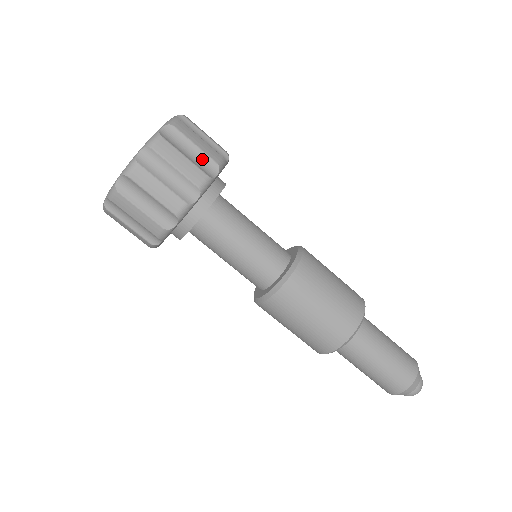
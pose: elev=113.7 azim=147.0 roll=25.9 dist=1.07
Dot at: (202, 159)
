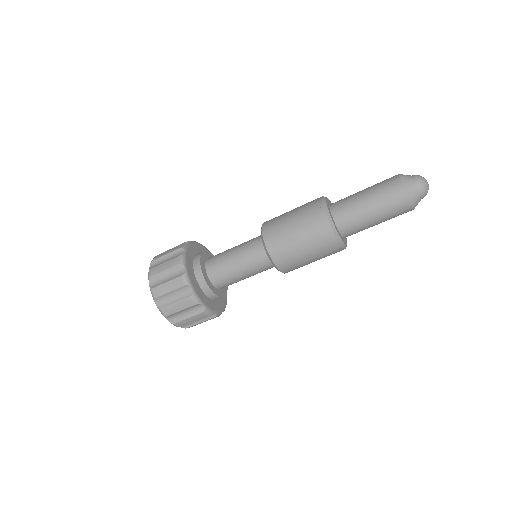
Dot at: (173, 271)
